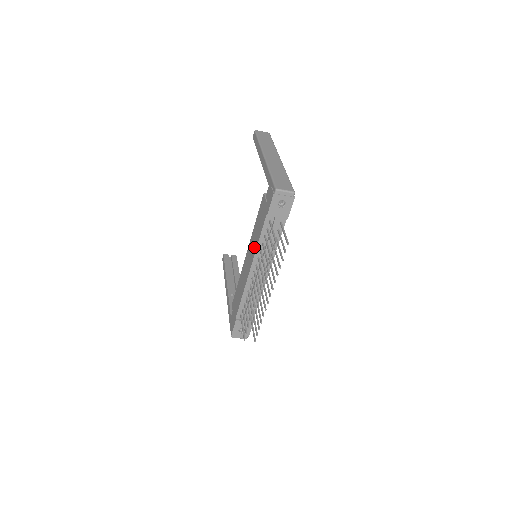
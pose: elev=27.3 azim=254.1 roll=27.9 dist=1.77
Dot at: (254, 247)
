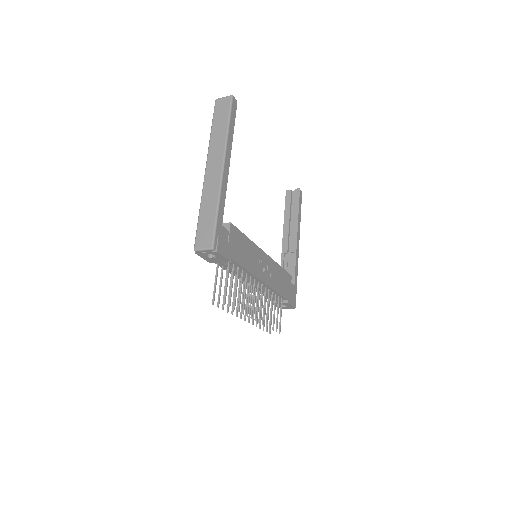
Dot at: occluded
